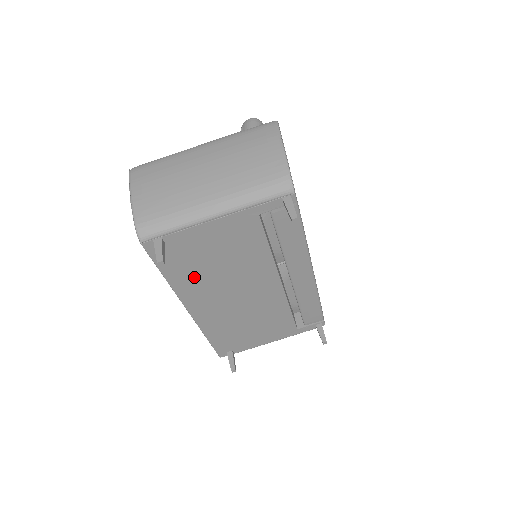
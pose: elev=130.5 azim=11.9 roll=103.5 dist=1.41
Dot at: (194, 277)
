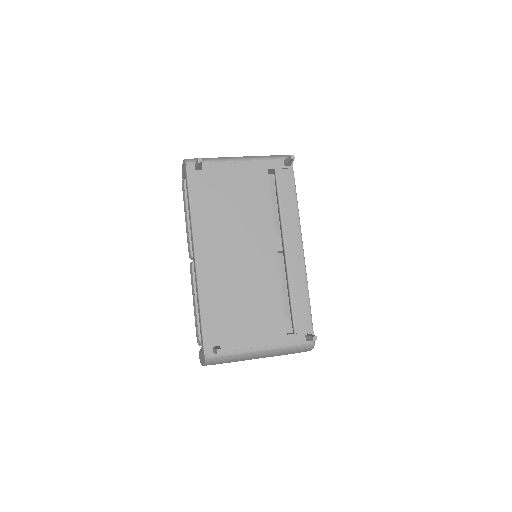
Dot at: (211, 215)
